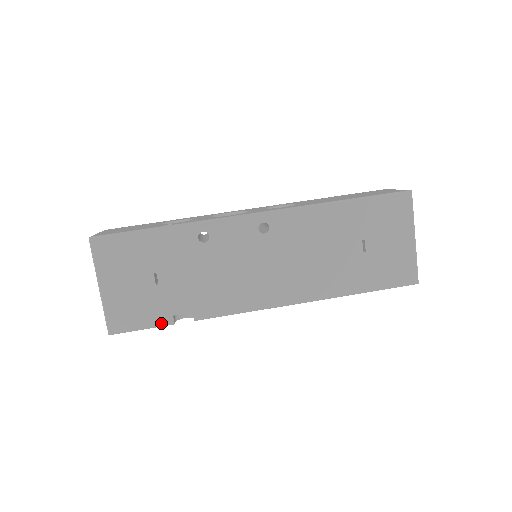
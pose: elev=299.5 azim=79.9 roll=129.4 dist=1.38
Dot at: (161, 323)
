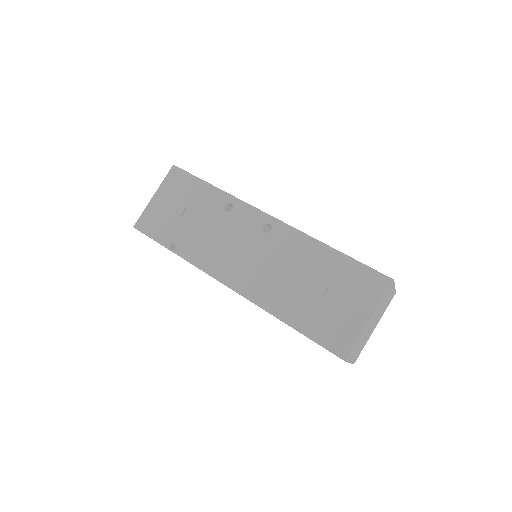
Dot at: (163, 242)
